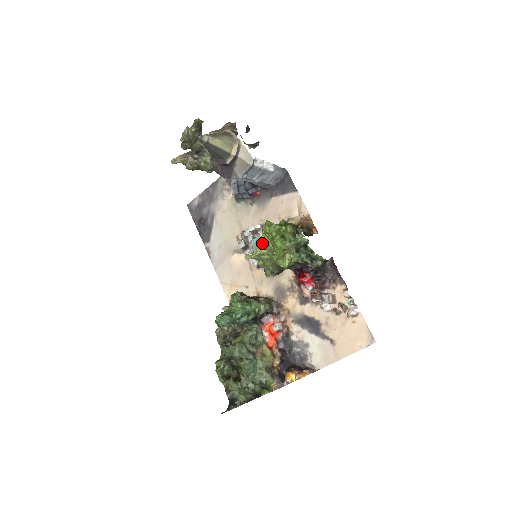
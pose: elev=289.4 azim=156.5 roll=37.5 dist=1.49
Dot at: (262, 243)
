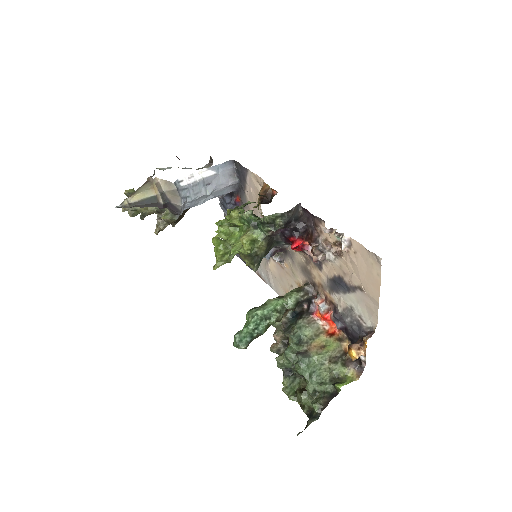
Dot at: (215, 247)
